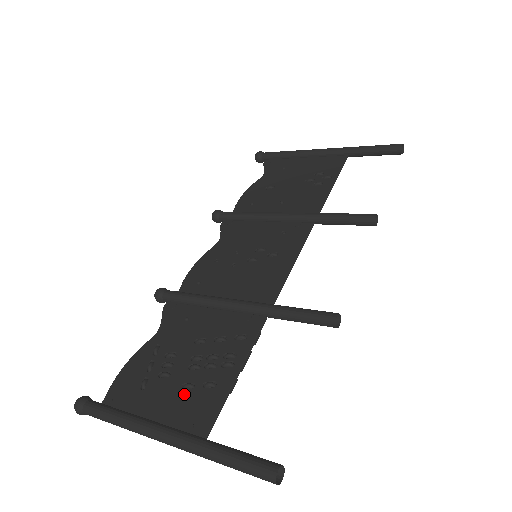
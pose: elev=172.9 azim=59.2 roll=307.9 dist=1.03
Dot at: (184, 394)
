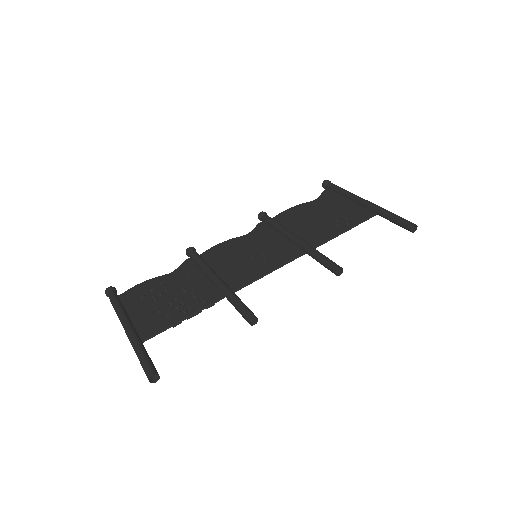
Dot at: (153, 314)
